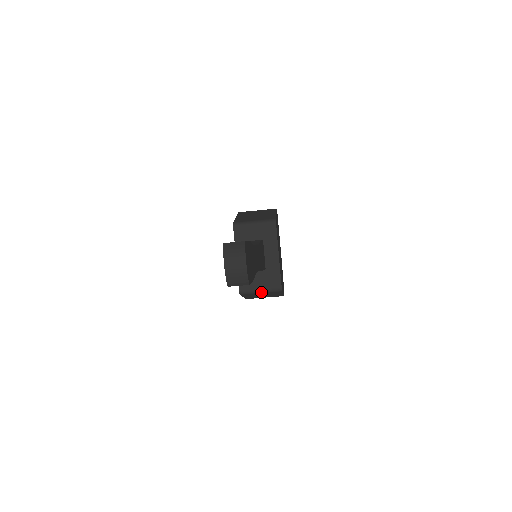
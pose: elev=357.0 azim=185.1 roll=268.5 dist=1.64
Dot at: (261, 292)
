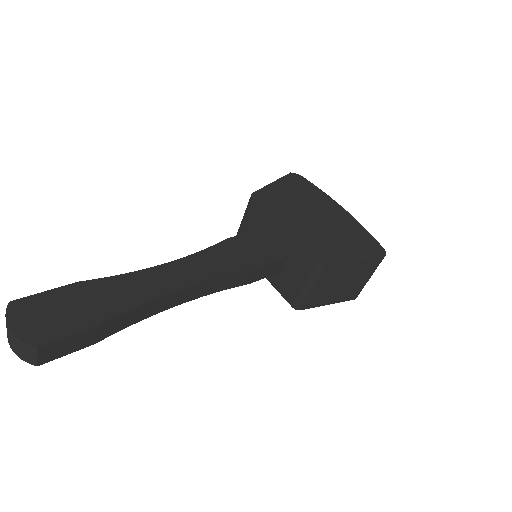
Dot at: (310, 288)
